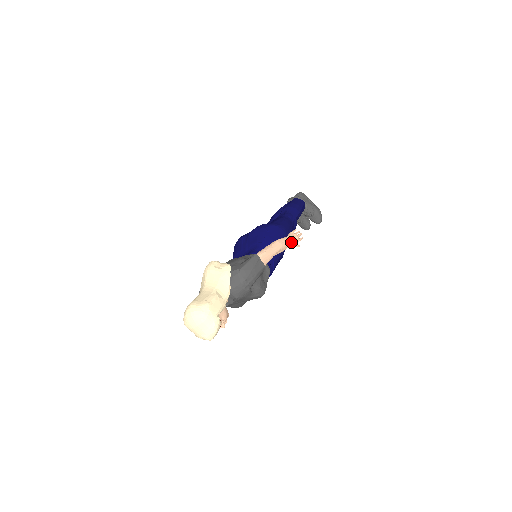
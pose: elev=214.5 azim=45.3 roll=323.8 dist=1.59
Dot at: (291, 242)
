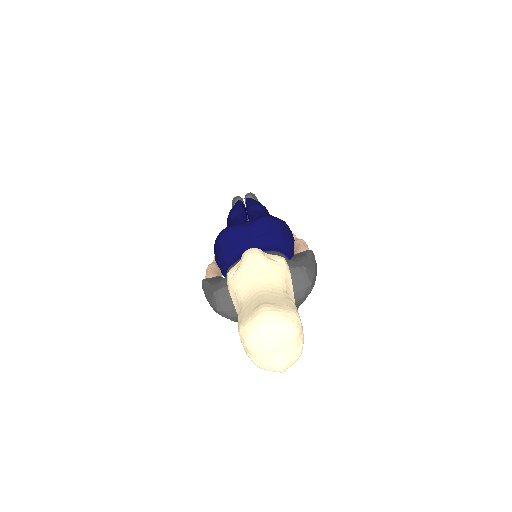
Dot at: occluded
